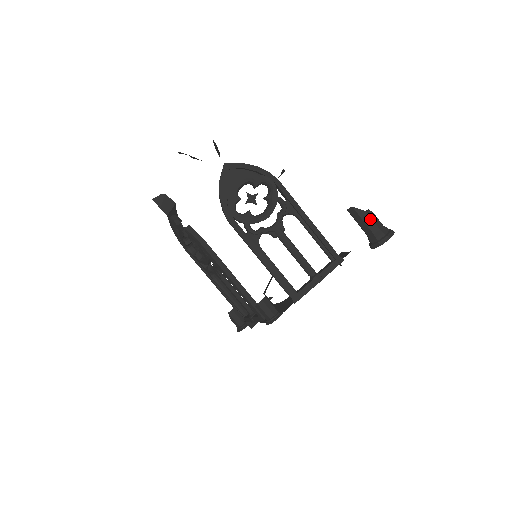
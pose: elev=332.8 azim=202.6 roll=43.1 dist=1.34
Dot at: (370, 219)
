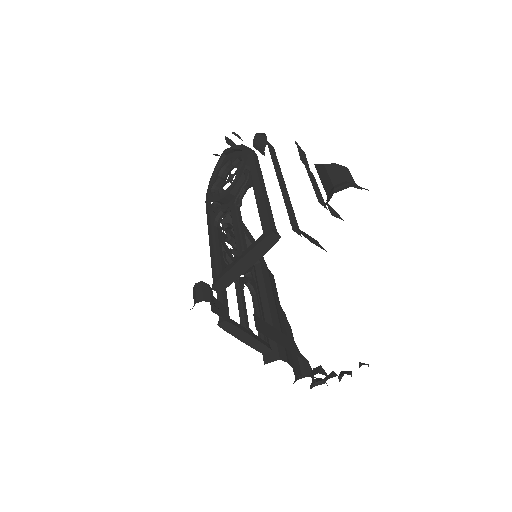
Dot at: (326, 174)
